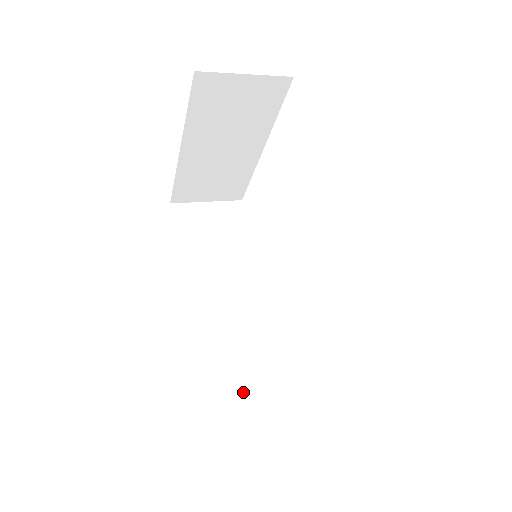
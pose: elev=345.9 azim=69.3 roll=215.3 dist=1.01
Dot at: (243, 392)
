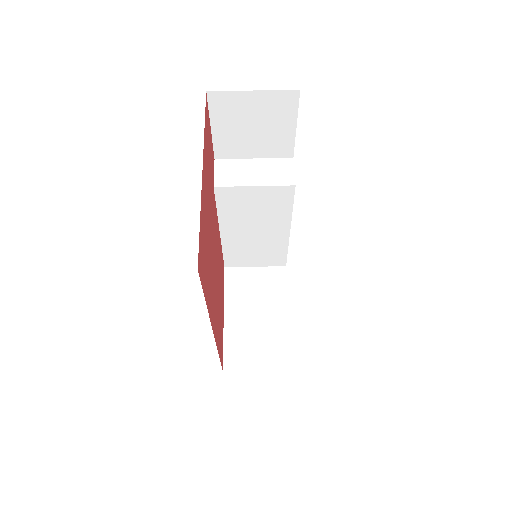
Dot at: (241, 252)
